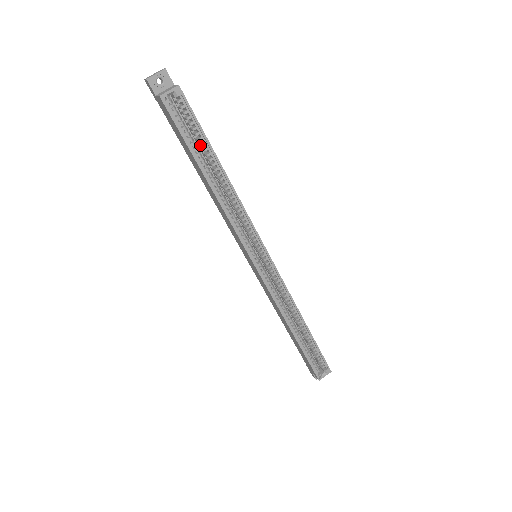
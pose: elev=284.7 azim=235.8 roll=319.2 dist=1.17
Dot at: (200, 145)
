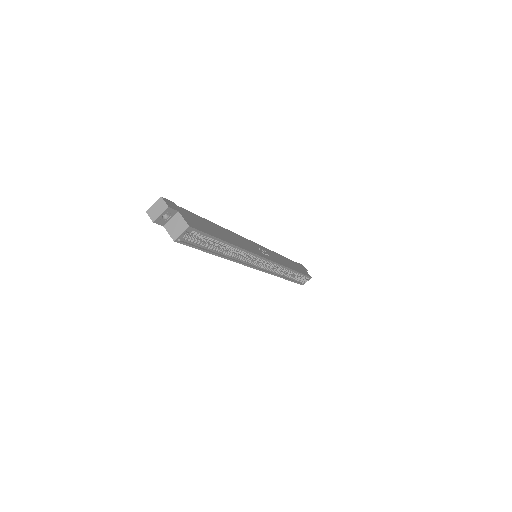
Dot at: (210, 240)
